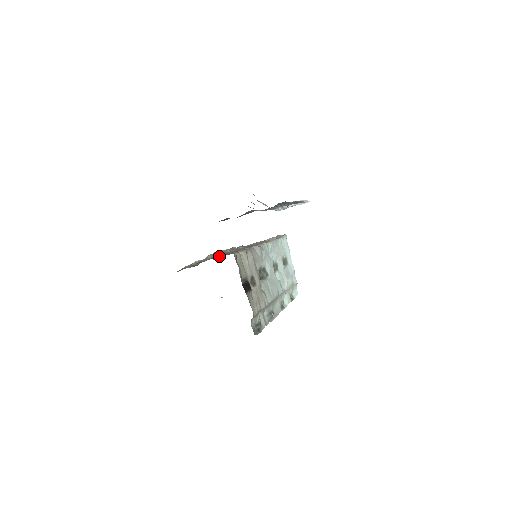
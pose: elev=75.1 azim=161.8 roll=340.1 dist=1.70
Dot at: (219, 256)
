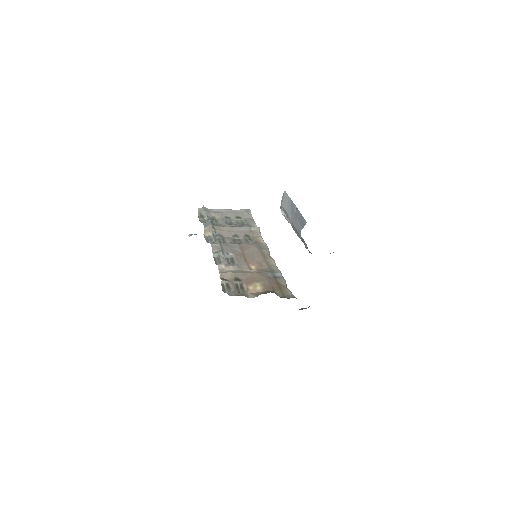
Dot at: (277, 293)
